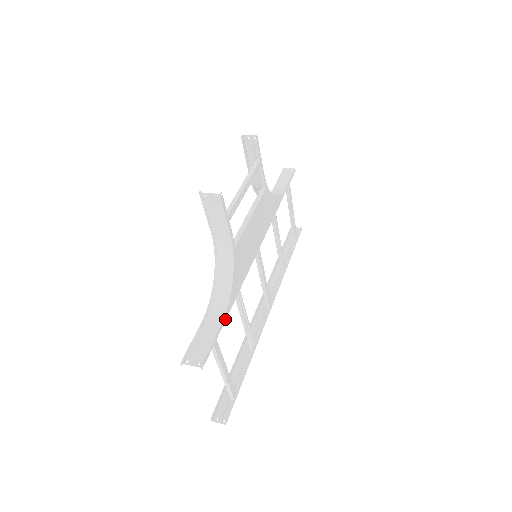
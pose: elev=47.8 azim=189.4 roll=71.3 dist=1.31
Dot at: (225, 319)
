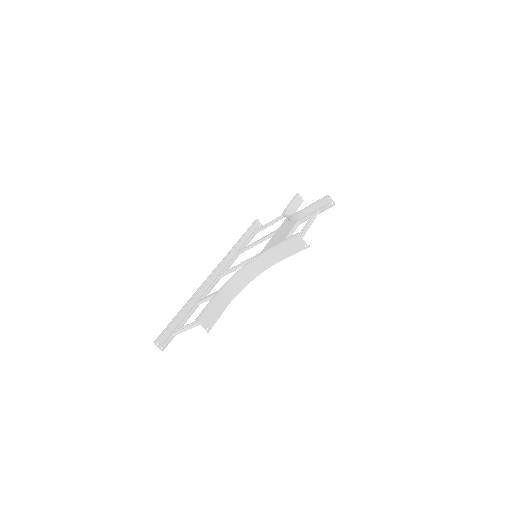
Dot at: (230, 301)
